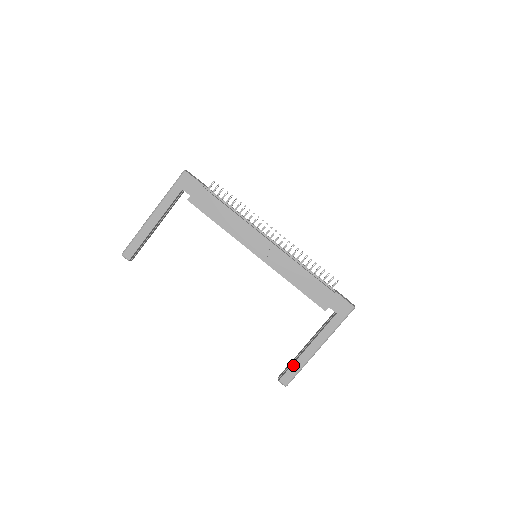
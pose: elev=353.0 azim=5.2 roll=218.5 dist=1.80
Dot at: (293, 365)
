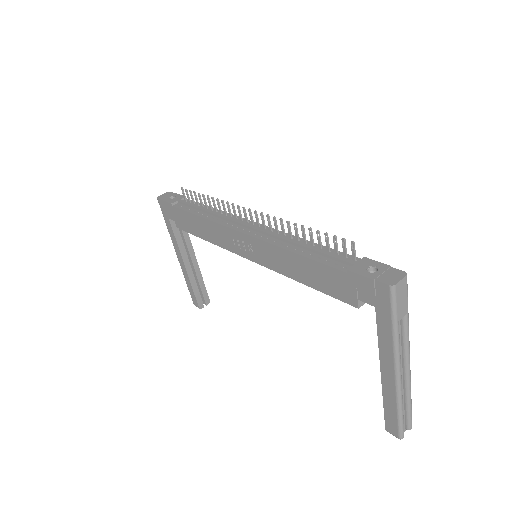
Dot at: (384, 405)
